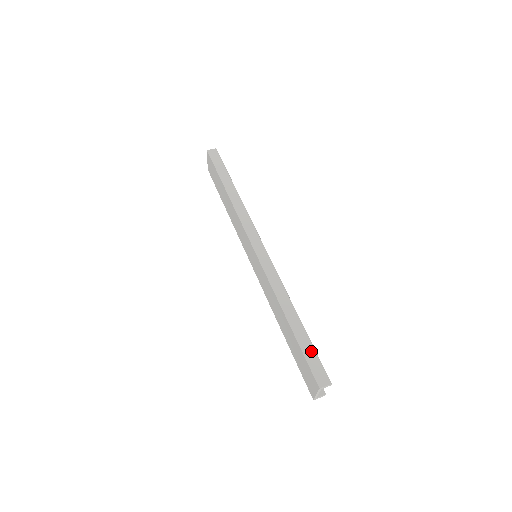
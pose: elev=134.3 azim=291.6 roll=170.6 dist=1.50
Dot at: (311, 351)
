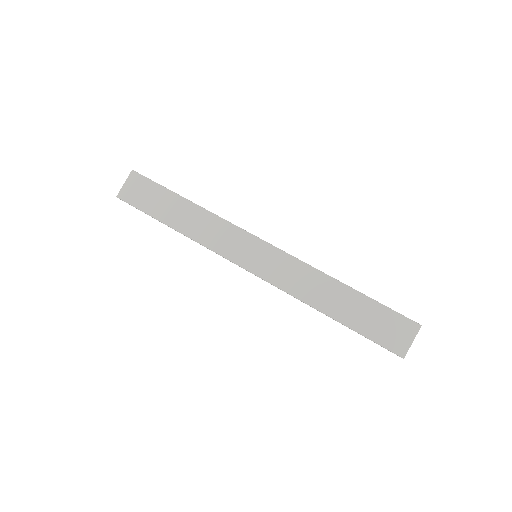
Dot at: occluded
